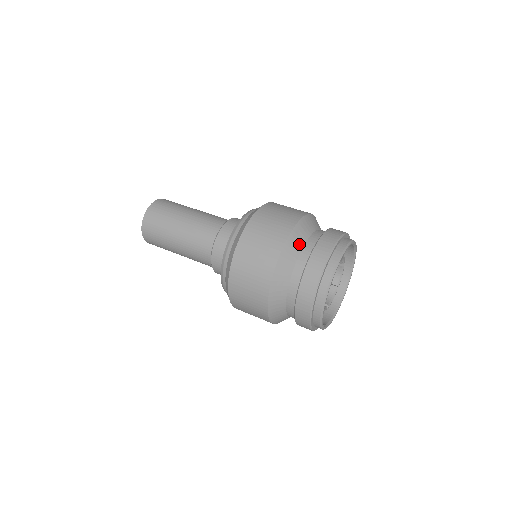
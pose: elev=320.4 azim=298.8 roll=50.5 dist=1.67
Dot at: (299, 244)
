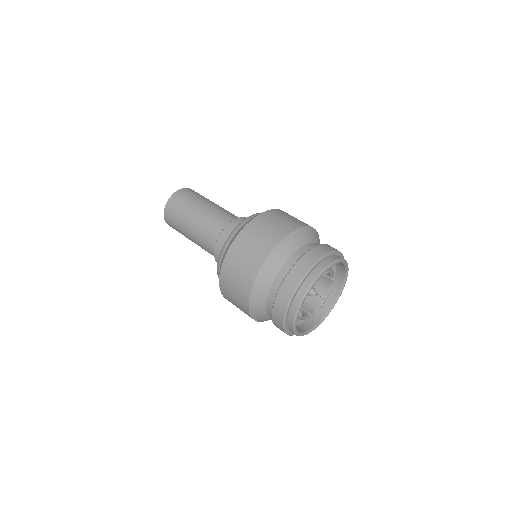
Dot at: (283, 257)
